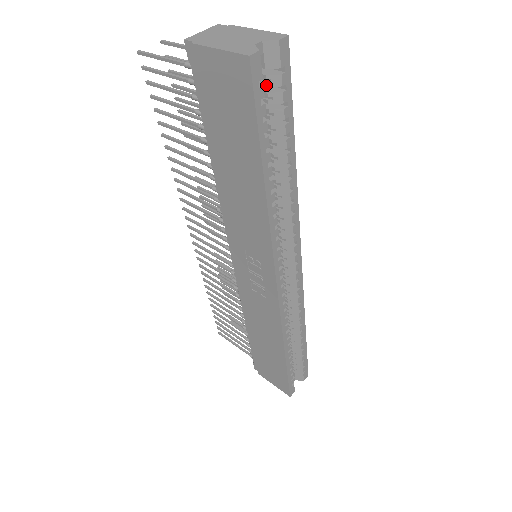
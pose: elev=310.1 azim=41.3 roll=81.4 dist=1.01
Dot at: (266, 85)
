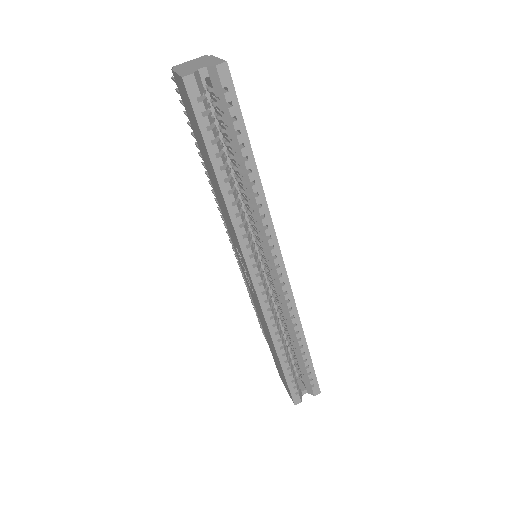
Dot at: (217, 102)
